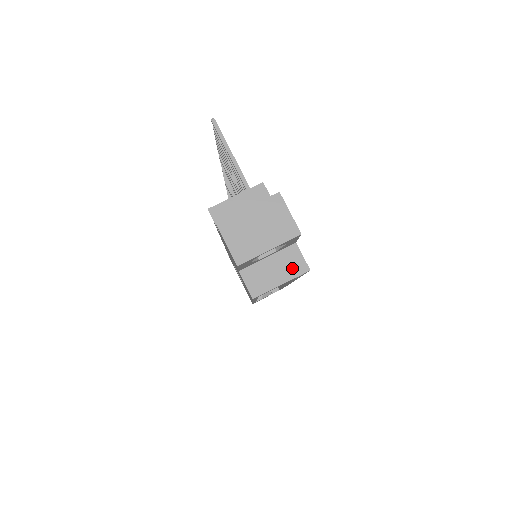
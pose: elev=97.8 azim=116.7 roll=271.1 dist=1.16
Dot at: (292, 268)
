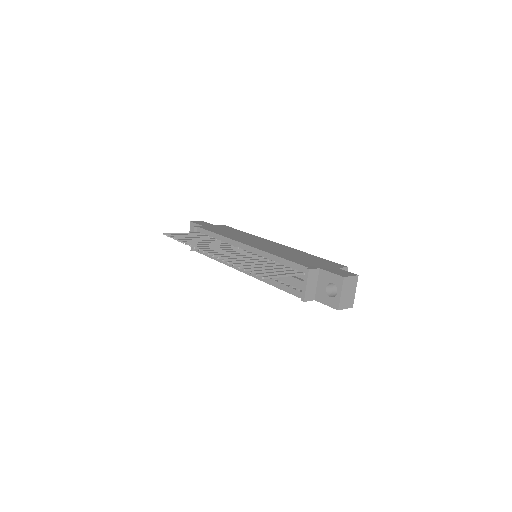
Dot at: occluded
